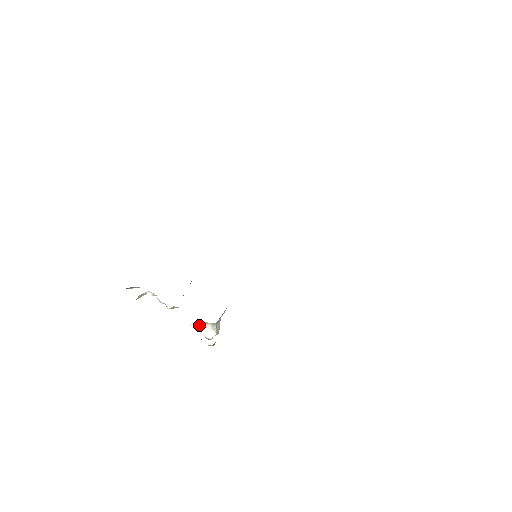
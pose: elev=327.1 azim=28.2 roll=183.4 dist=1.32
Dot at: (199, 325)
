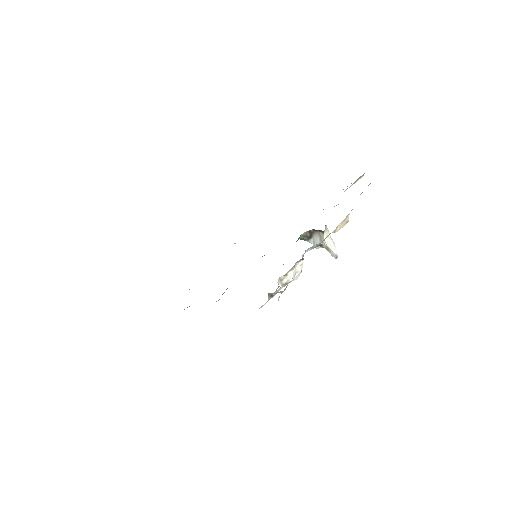
Dot at: (326, 238)
